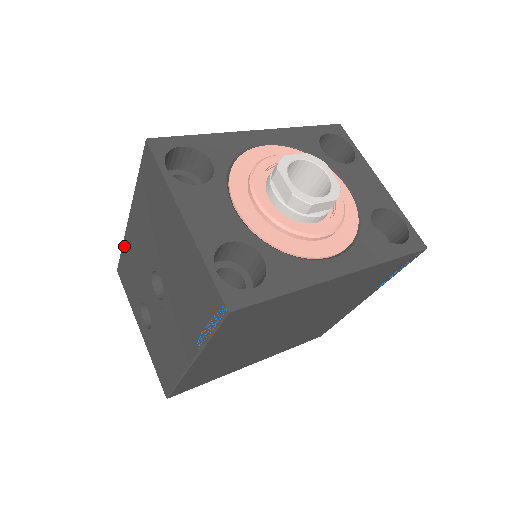
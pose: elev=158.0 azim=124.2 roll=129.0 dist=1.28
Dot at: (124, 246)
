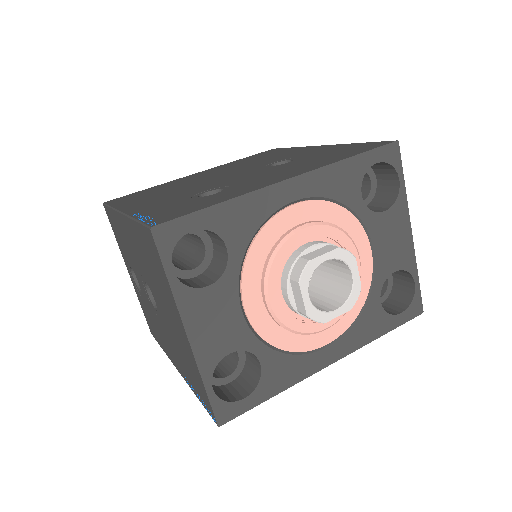
Dot at: (113, 213)
